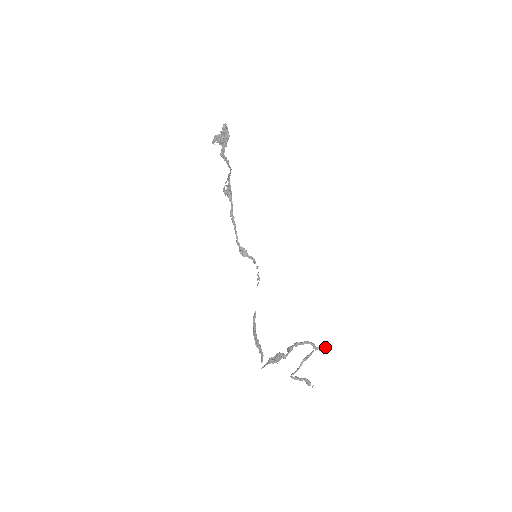
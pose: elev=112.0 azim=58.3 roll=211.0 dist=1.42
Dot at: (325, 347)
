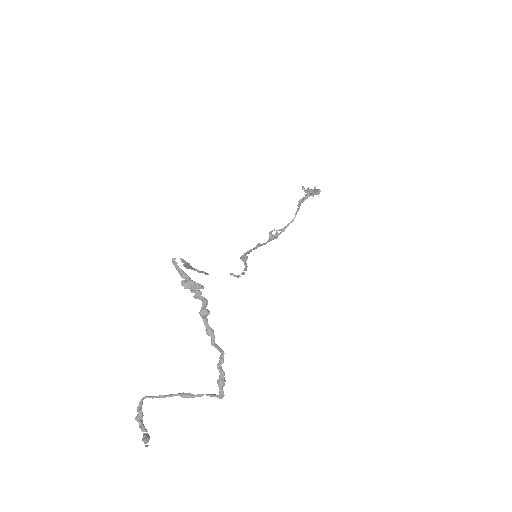
Dot at: occluded
